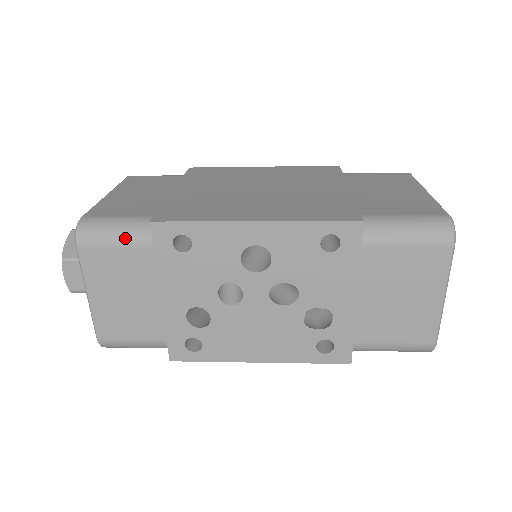
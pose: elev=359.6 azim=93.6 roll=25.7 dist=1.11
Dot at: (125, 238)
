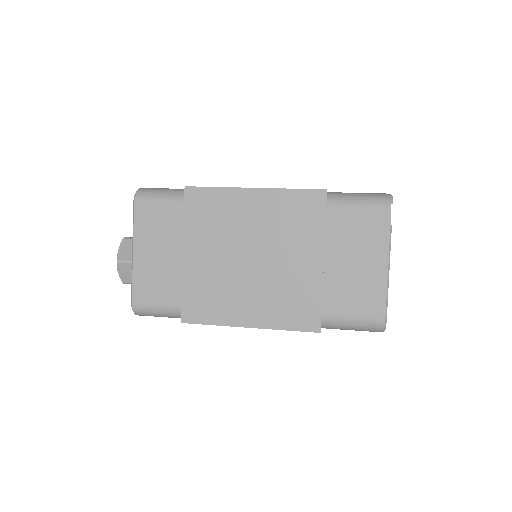
Dot at: occluded
